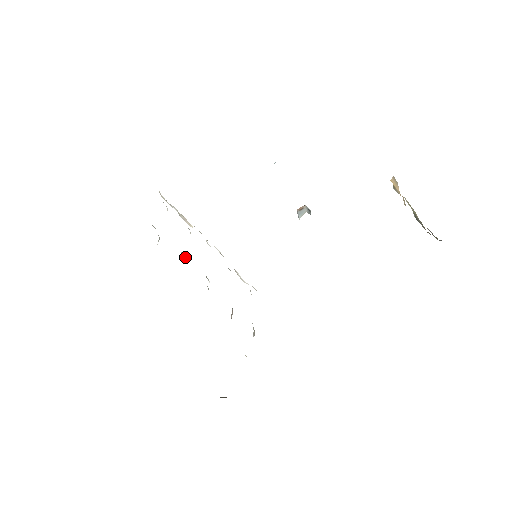
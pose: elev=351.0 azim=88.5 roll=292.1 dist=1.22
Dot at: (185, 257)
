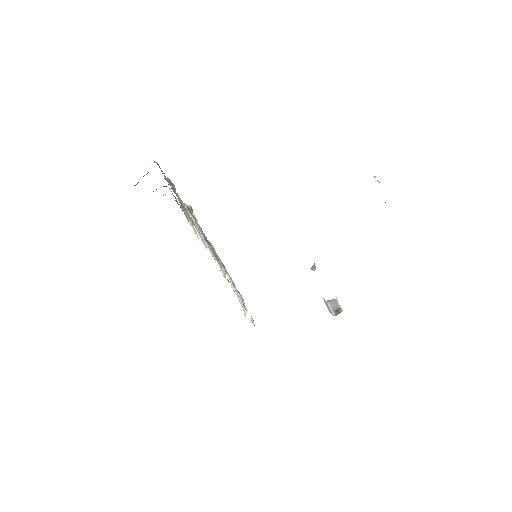
Dot at: occluded
